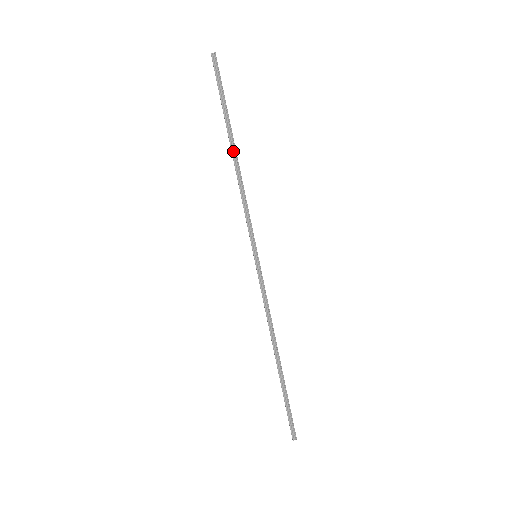
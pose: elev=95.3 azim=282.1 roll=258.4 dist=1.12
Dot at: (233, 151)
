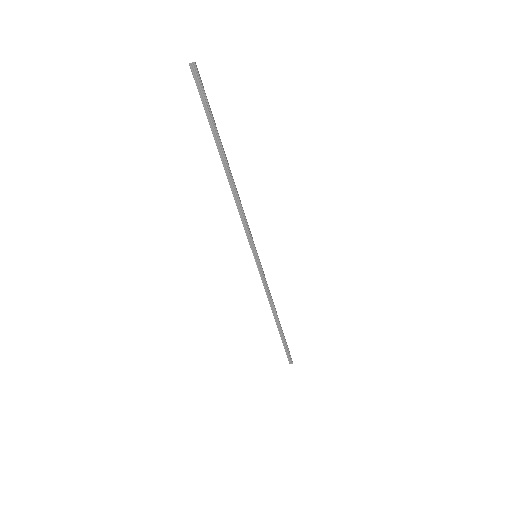
Dot at: (227, 171)
